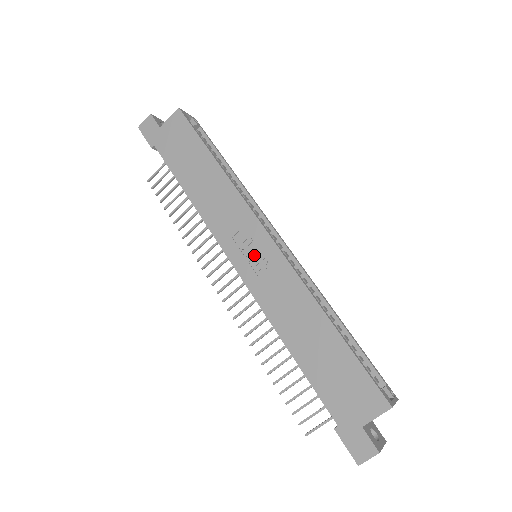
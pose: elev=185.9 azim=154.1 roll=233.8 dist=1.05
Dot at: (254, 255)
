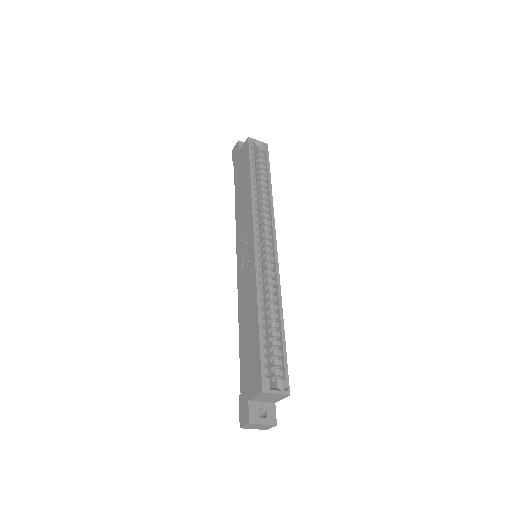
Dot at: (246, 254)
